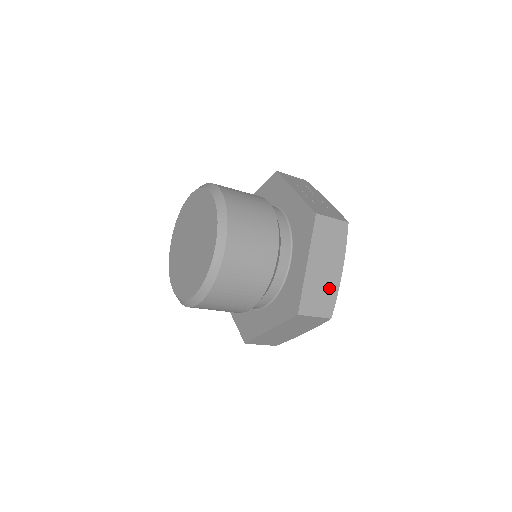
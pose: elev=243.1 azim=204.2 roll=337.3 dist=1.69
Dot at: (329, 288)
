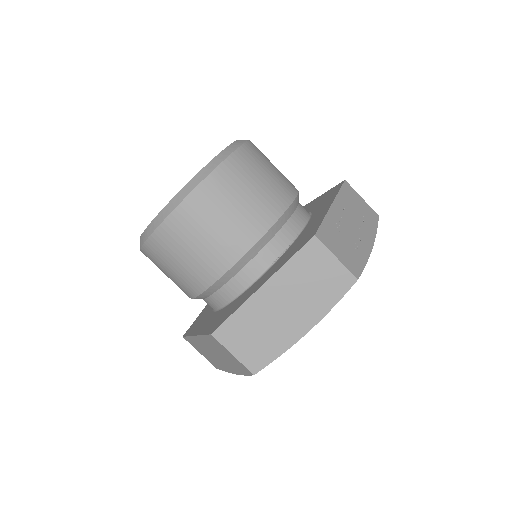
Dot at: (275, 337)
